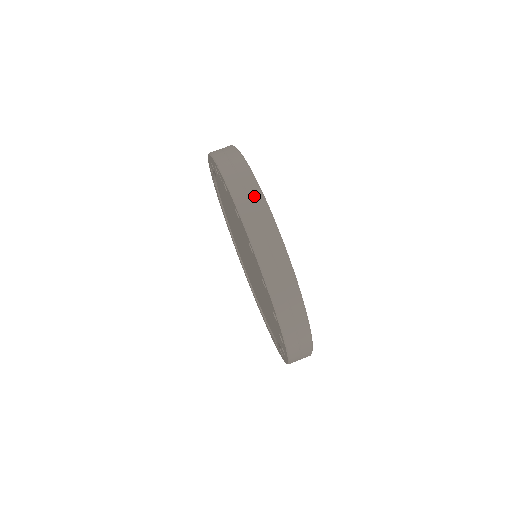
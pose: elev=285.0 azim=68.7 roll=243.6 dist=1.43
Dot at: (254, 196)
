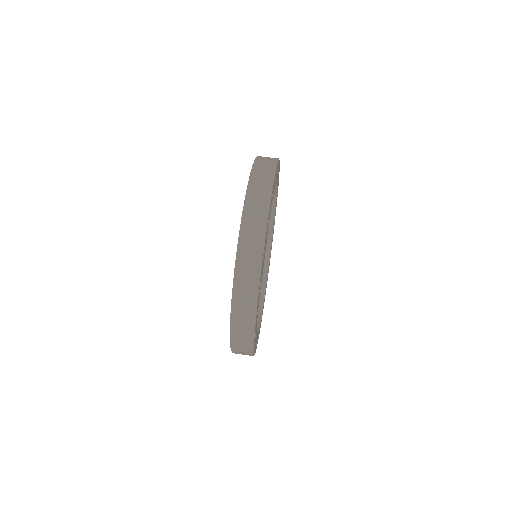
Dot at: occluded
